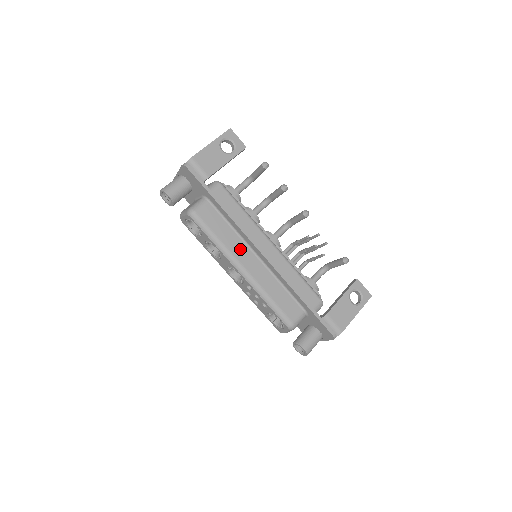
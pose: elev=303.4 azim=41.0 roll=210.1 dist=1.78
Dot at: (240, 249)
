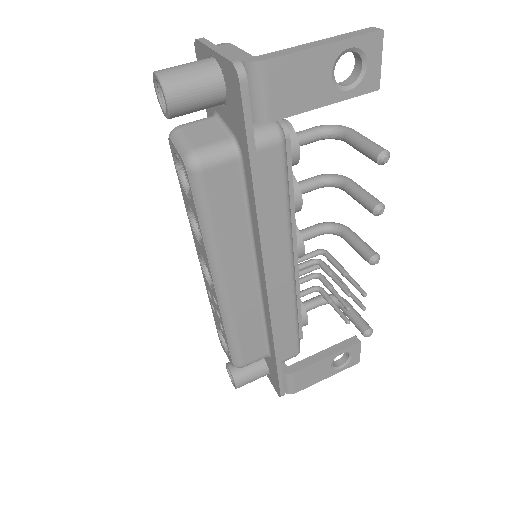
Dot at: (238, 257)
